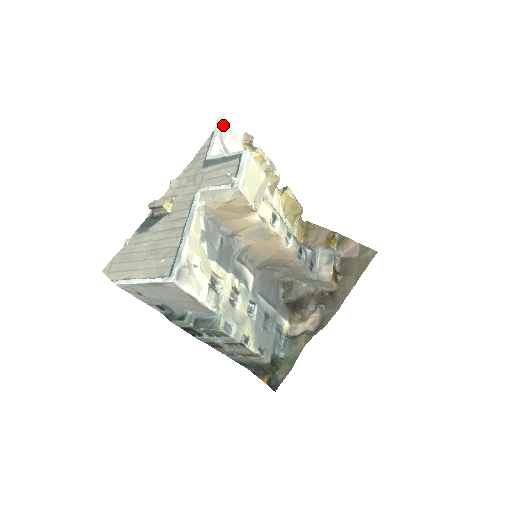
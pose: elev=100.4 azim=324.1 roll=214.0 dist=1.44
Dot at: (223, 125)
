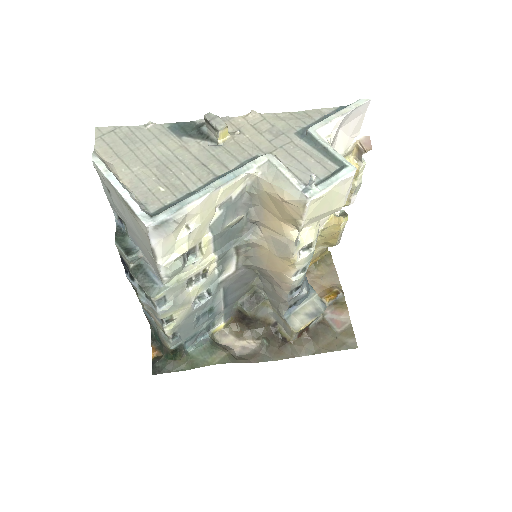
Dot at: (359, 110)
